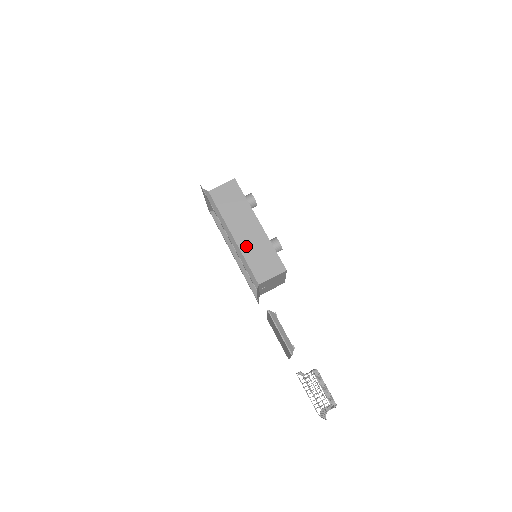
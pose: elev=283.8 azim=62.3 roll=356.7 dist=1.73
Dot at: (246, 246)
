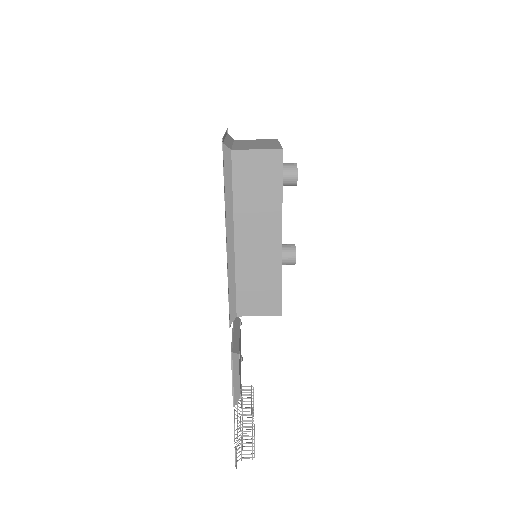
Dot at: (246, 261)
